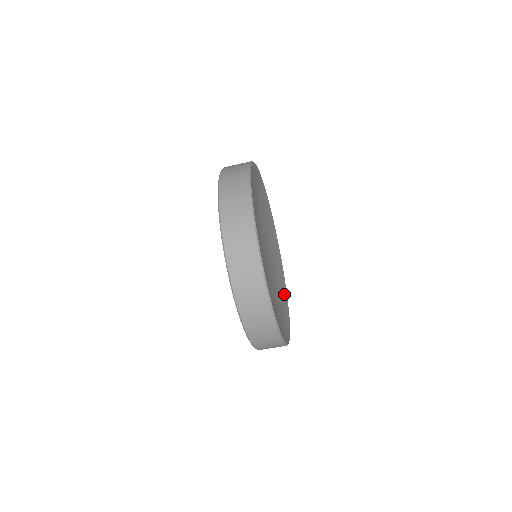
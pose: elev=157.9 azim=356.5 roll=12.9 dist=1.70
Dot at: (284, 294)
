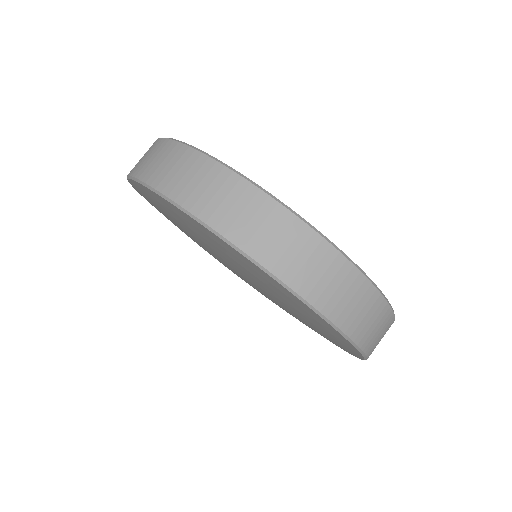
Dot at: occluded
